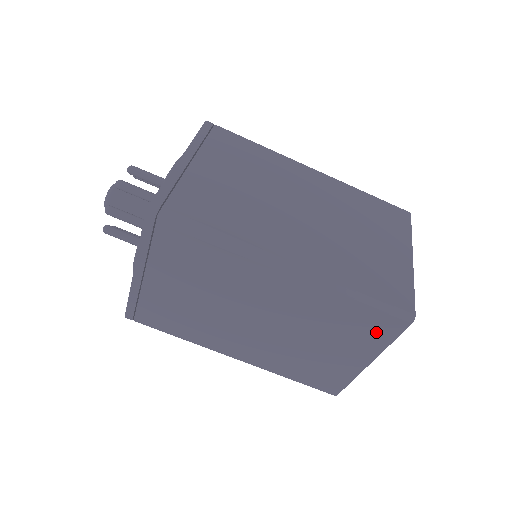
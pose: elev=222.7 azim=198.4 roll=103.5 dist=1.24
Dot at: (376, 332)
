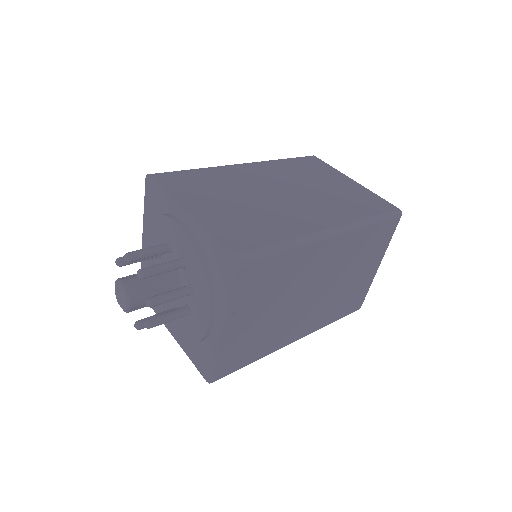
Dot at: (383, 238)
